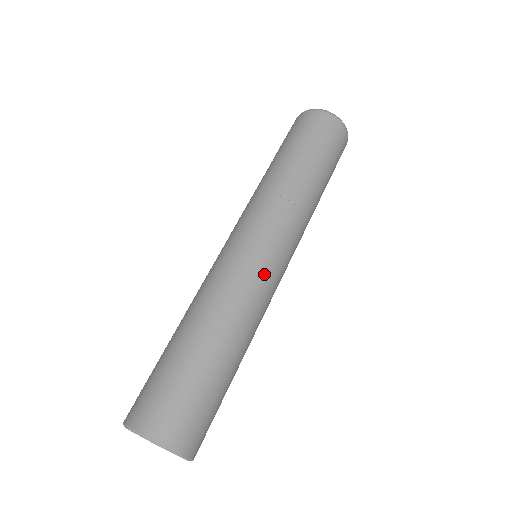
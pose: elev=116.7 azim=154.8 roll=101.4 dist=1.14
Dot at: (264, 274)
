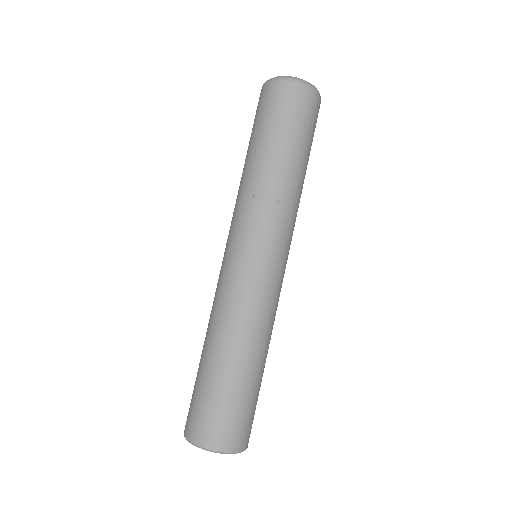
Dot at: (274, 284)
